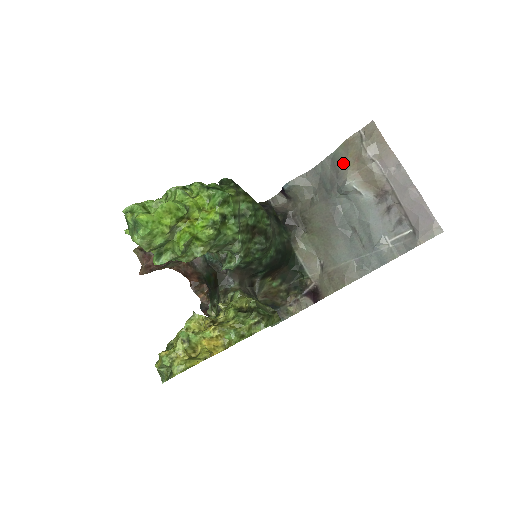
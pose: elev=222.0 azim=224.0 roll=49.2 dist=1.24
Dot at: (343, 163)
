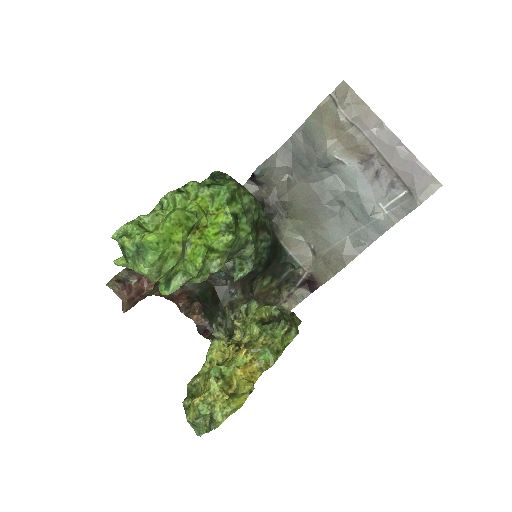
Dot at: (318, 133)
